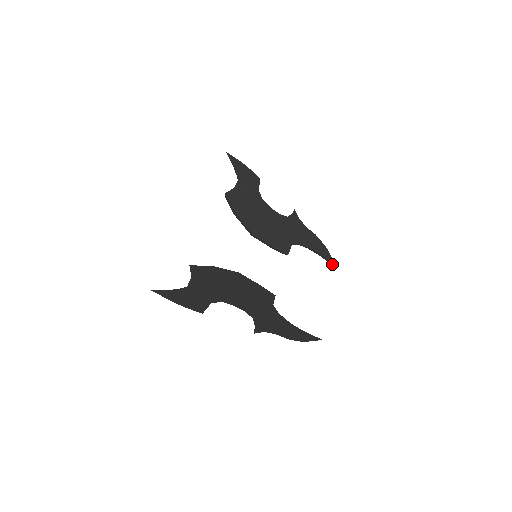
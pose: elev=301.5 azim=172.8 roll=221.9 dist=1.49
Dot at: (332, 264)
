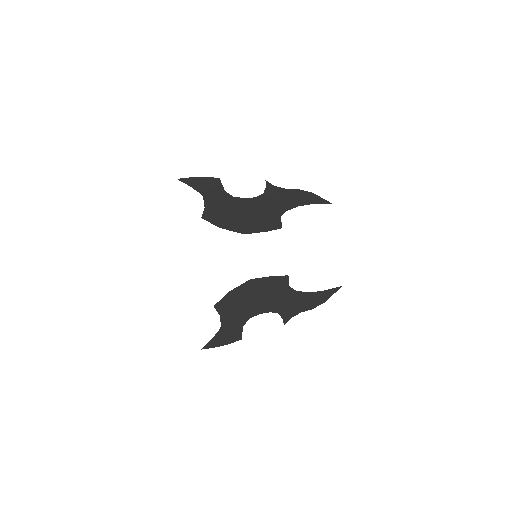
Dot at: (326, 203)
